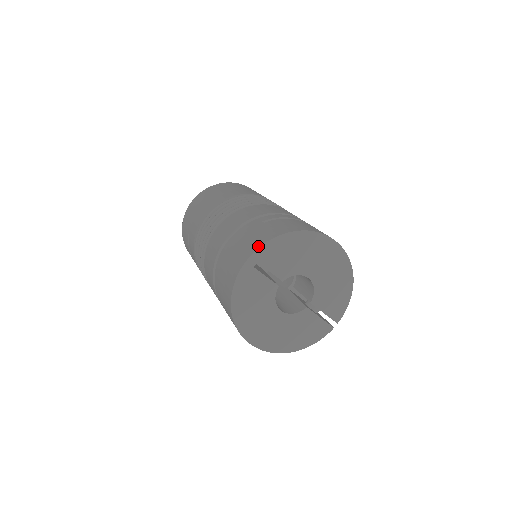
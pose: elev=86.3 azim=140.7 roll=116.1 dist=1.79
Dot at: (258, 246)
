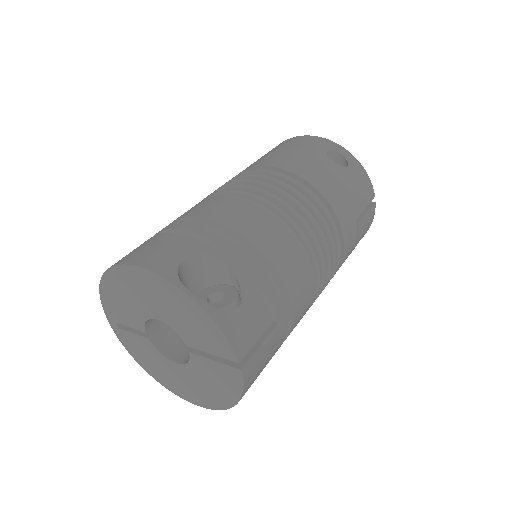
Dot at: occluded
